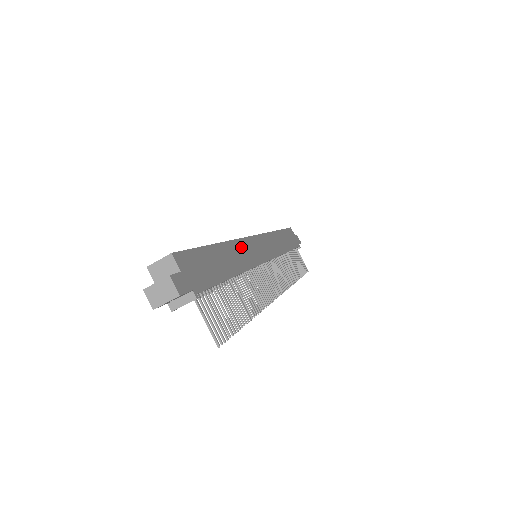
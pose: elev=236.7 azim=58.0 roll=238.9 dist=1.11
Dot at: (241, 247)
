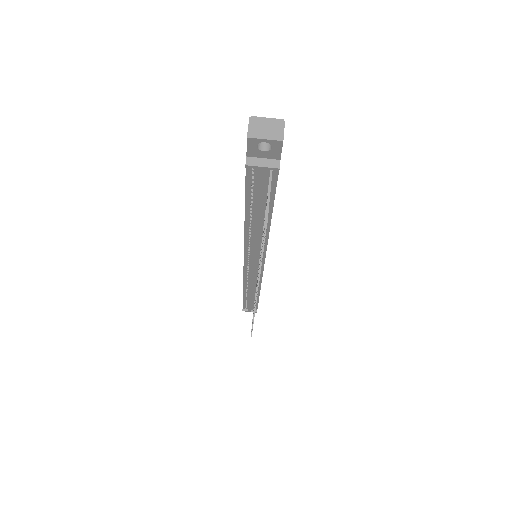
Dot at: occluded
